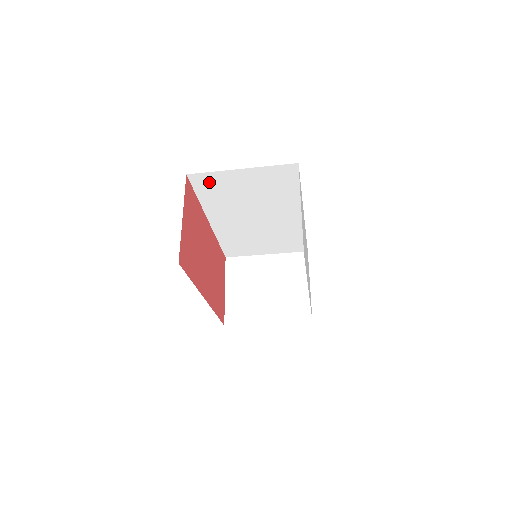
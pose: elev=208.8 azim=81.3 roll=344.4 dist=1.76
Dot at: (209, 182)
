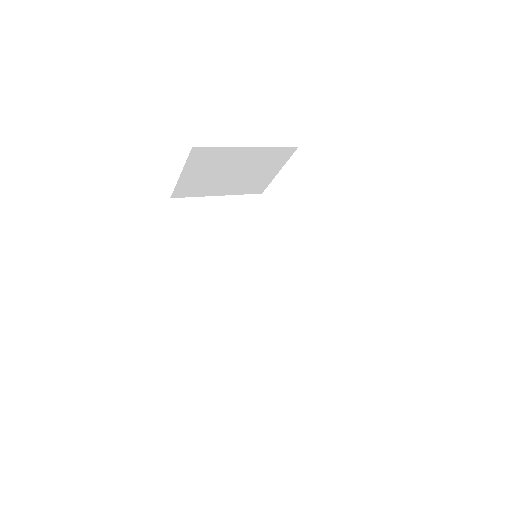
Dot at: occluded
